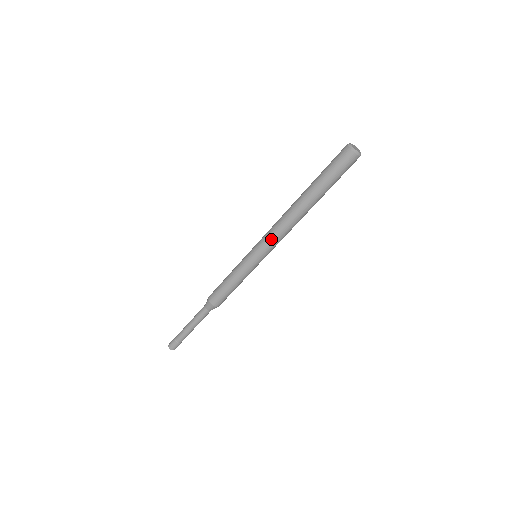
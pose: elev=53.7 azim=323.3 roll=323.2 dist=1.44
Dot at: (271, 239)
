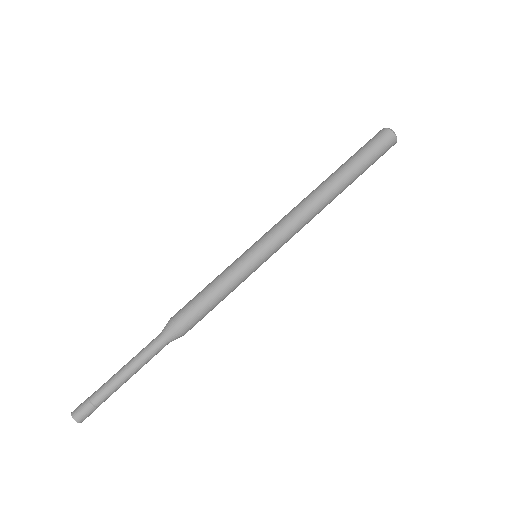
Dot at: (280, 223)
